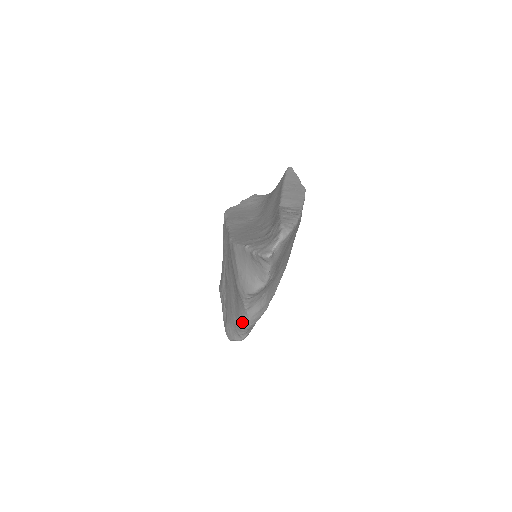
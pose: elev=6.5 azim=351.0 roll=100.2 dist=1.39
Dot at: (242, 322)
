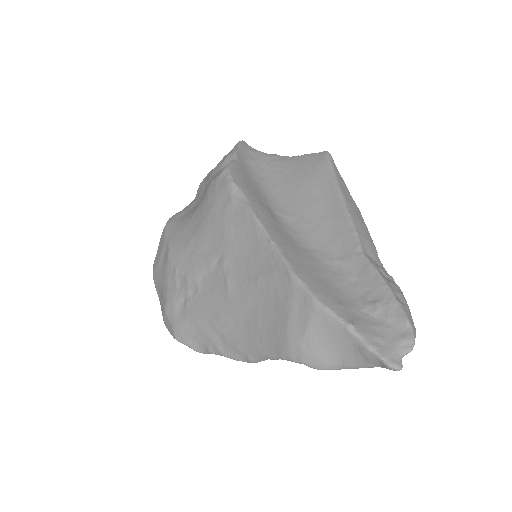
Dot at: (237, 354)
